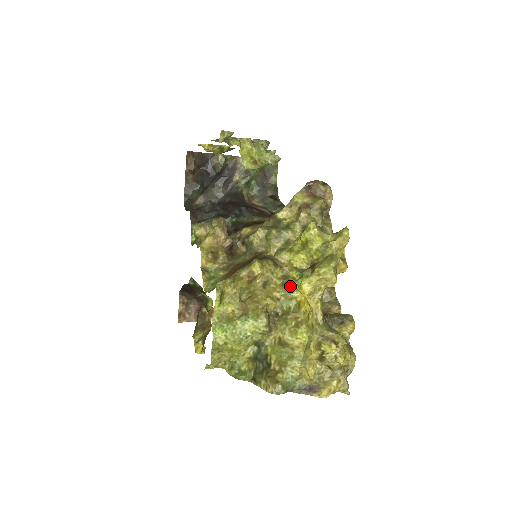
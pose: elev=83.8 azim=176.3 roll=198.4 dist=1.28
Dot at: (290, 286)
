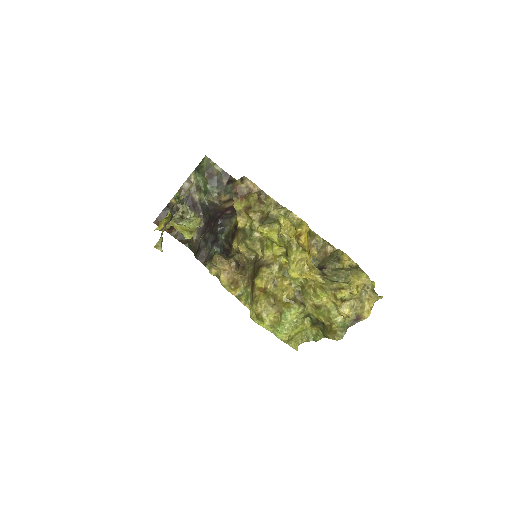
Dot at: occluded
